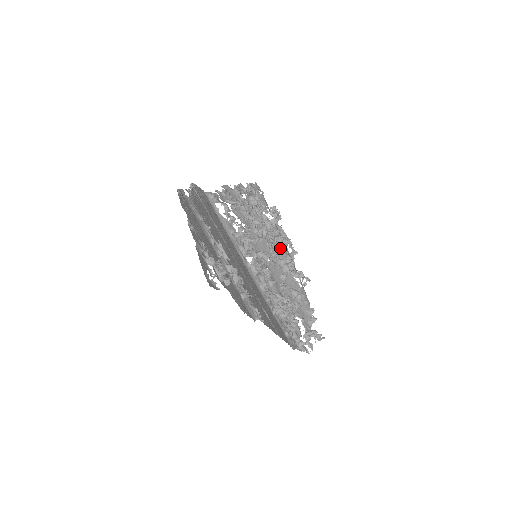
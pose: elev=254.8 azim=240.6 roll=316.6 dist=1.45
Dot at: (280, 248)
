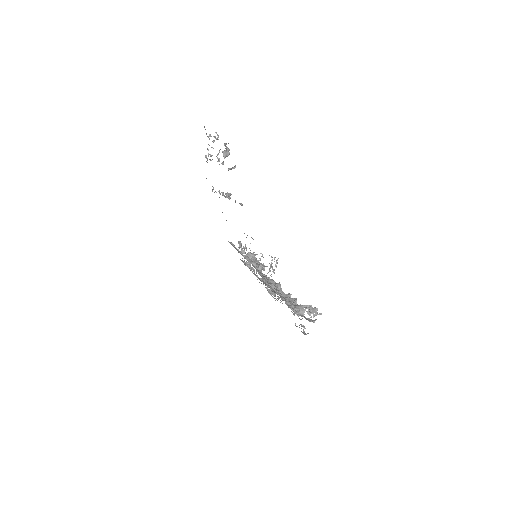
Dot at: occluded
